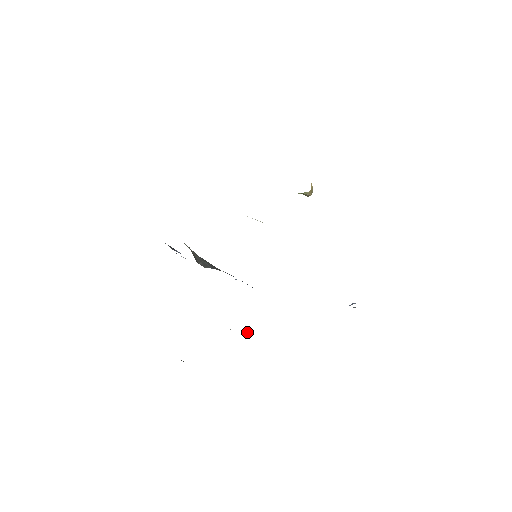
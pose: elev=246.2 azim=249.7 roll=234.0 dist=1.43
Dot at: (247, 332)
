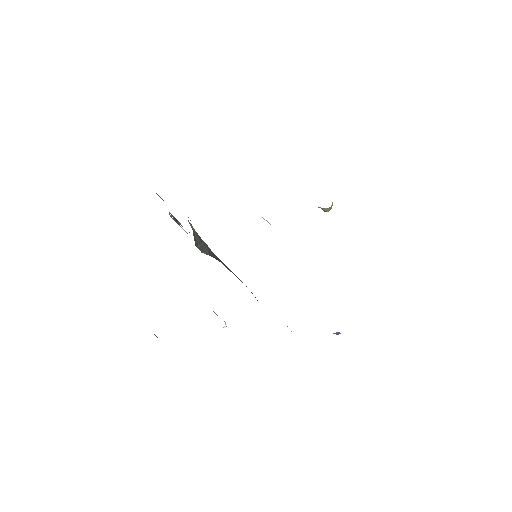
Dot at: (226, 325)
